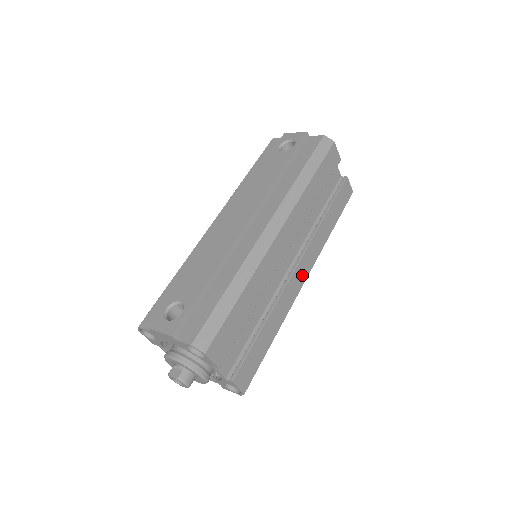
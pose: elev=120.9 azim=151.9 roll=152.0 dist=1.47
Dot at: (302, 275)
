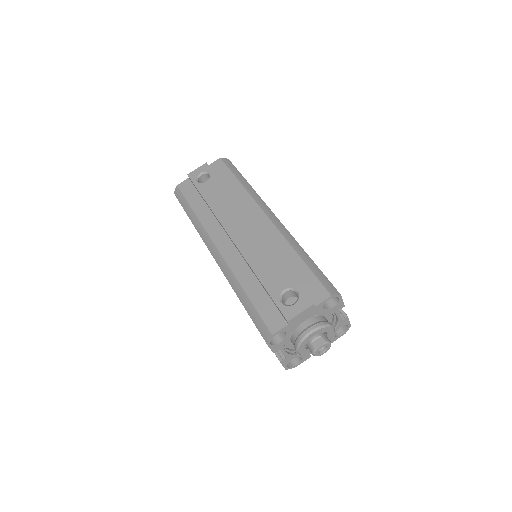
Dot at: occluded
